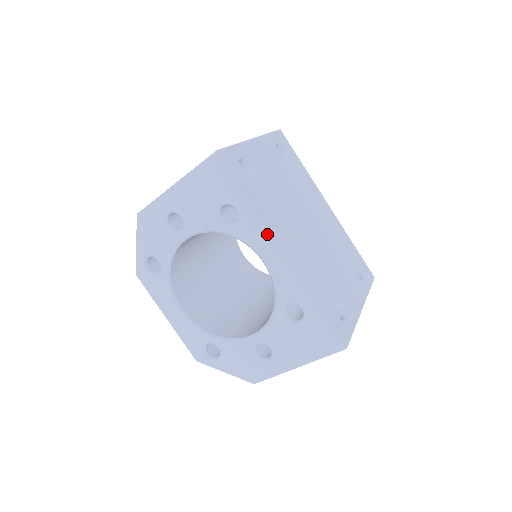
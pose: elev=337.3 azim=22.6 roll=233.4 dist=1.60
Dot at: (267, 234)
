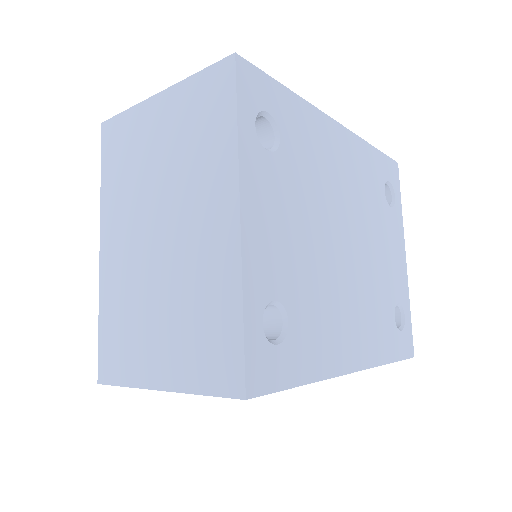
Dot at: occluded
